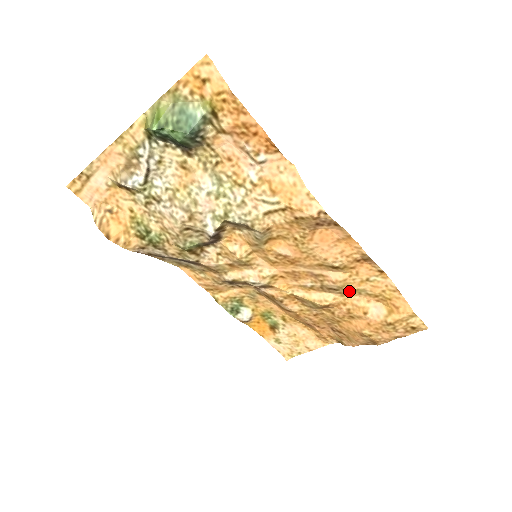
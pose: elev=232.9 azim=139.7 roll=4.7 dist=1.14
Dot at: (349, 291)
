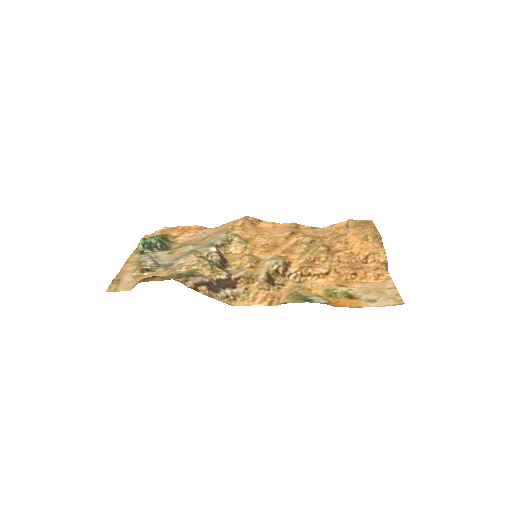
Dot at: (320, 238)
